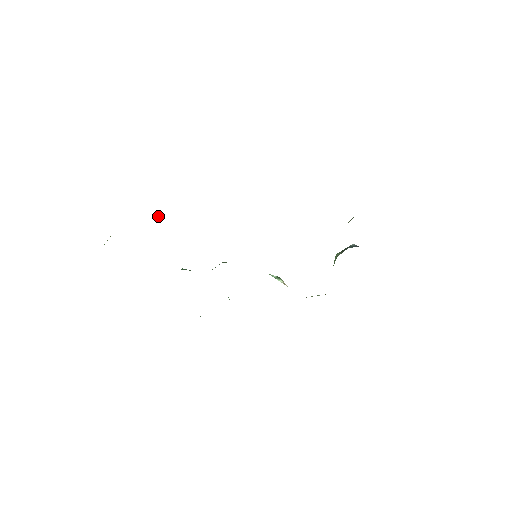
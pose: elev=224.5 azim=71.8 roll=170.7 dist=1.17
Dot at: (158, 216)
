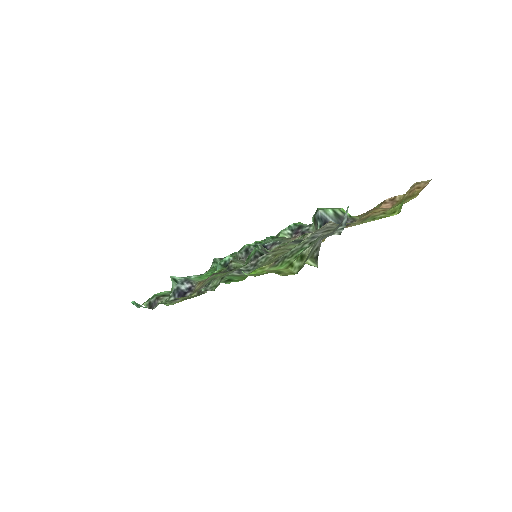
Dot at: (173, 286)
